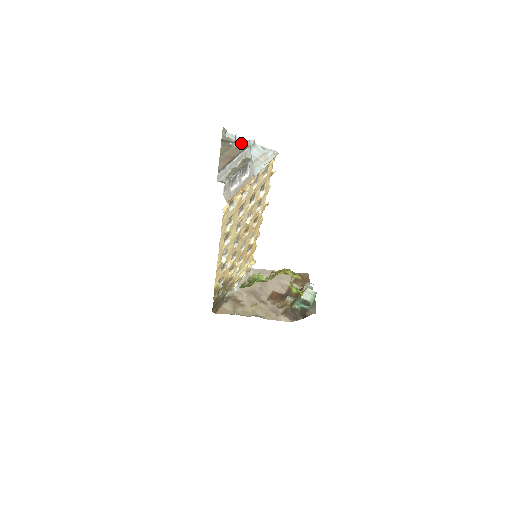
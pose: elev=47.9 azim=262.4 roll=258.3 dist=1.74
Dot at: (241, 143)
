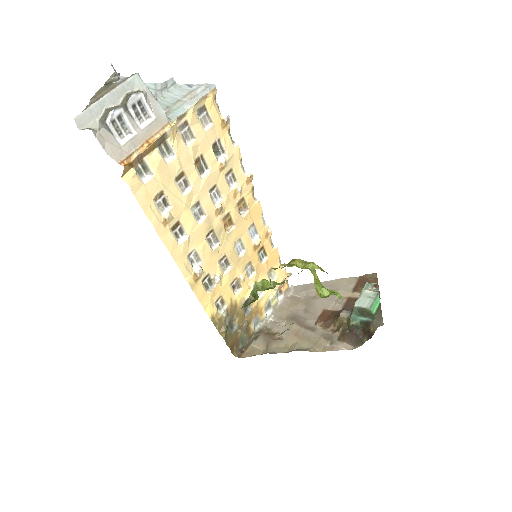
Dot at: (154, 89)
